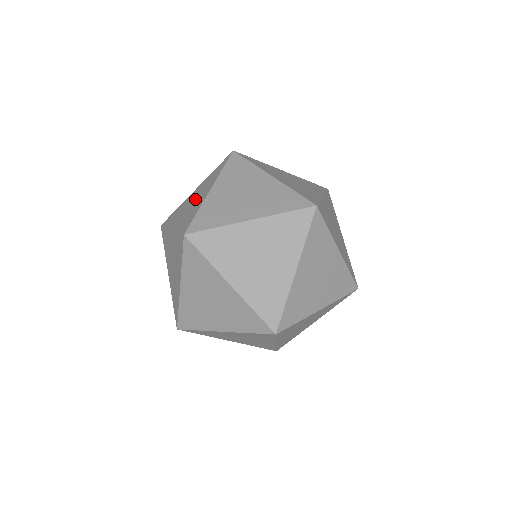
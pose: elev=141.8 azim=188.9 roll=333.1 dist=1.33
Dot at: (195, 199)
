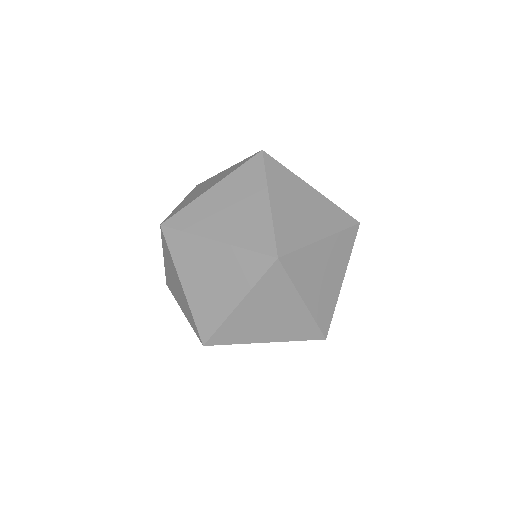
Dot at: (237, 205)
